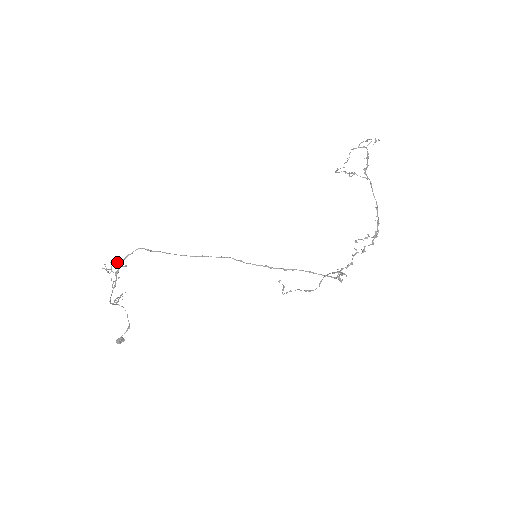
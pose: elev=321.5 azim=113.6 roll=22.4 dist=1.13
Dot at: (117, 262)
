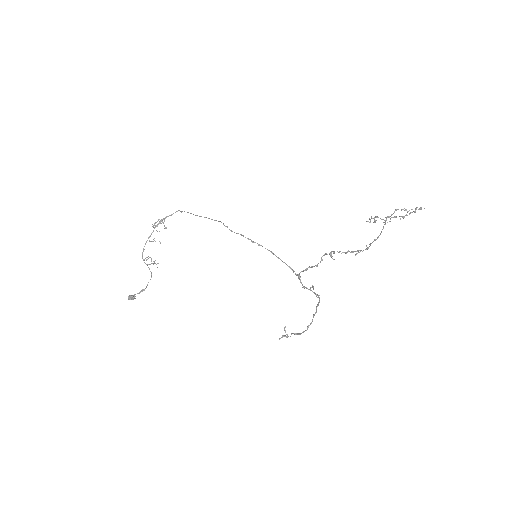
Dot at: (163, 223)
